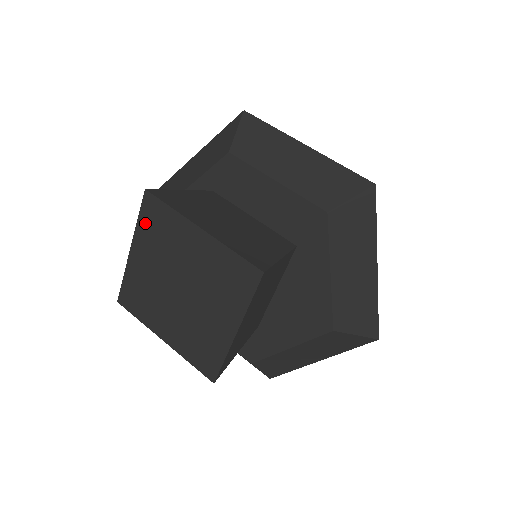
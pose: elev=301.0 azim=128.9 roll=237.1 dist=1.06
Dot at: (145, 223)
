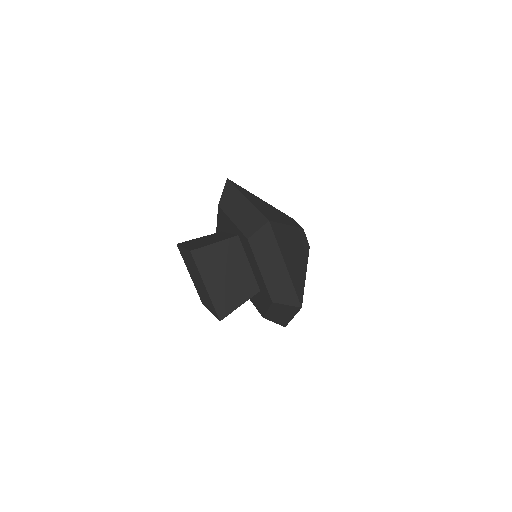
Dot at: (189, 254)
